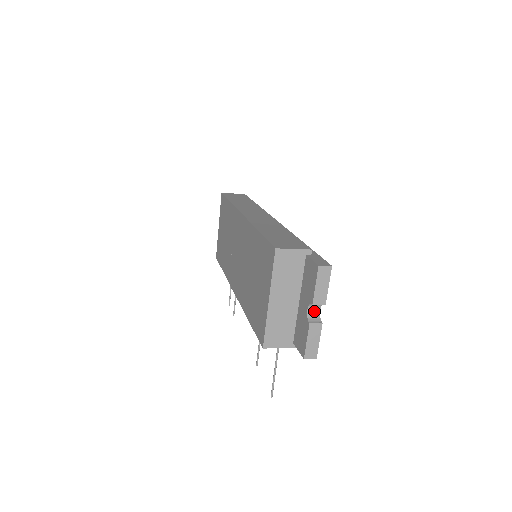
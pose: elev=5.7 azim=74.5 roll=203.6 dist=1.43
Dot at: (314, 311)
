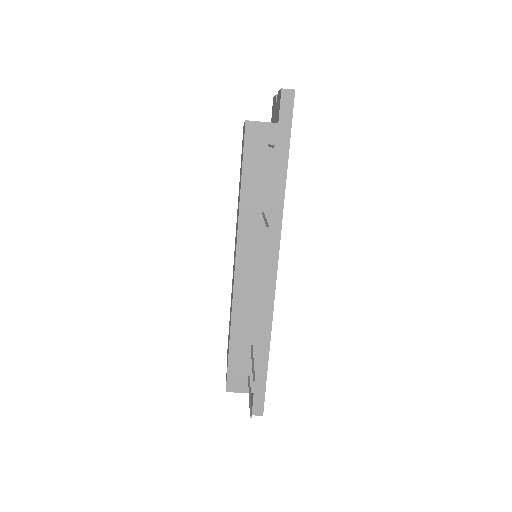
Dot at: occluded
